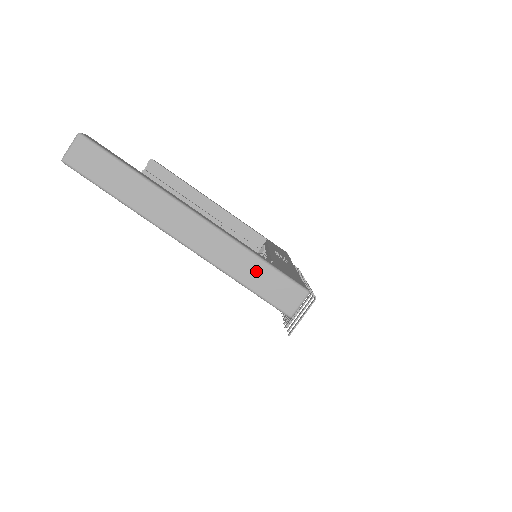
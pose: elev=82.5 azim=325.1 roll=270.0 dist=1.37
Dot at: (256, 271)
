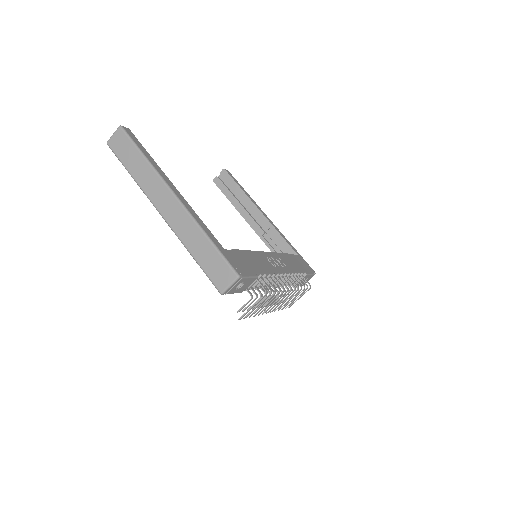
Dot at: (204, 249)
